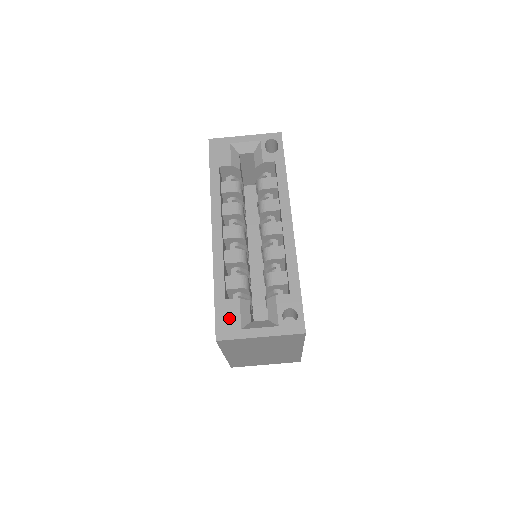
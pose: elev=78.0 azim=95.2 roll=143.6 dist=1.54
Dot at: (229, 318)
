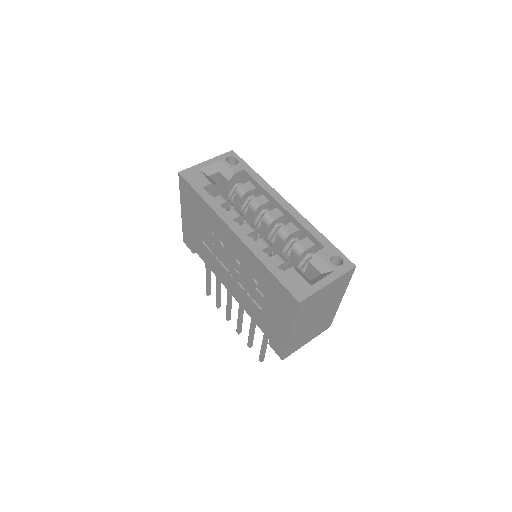
Dot at: (296, 283)
